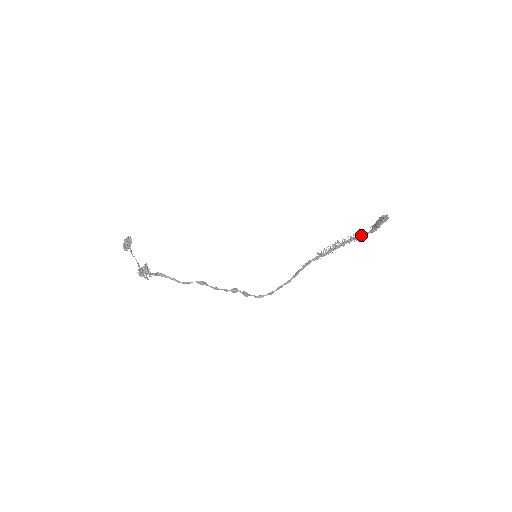
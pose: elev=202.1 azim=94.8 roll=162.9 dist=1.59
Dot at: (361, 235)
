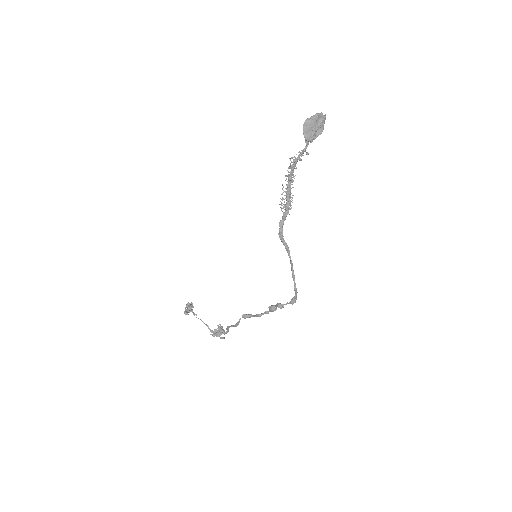
Dot at: (299, 155)
